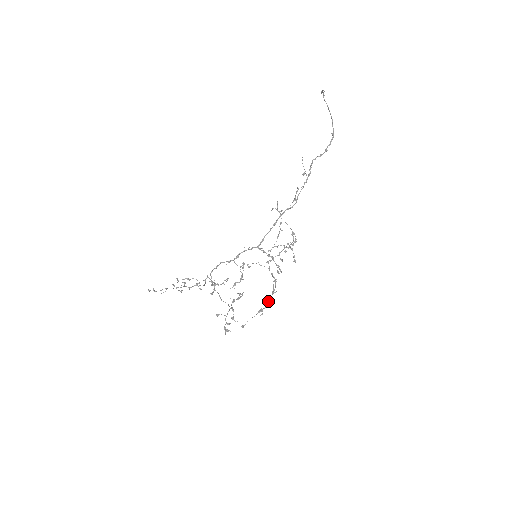
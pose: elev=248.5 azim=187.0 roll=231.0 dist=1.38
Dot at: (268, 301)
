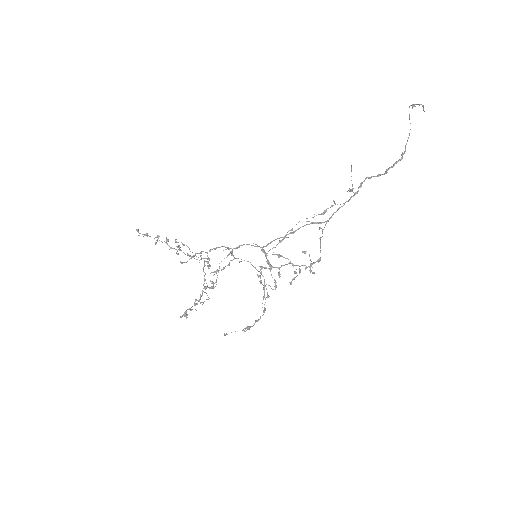
Dot at: (257, 320)
